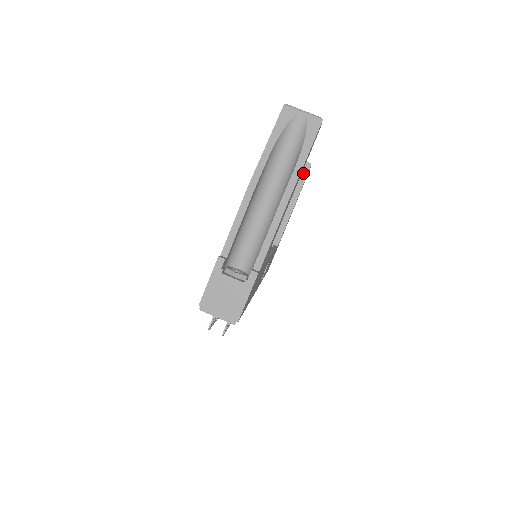
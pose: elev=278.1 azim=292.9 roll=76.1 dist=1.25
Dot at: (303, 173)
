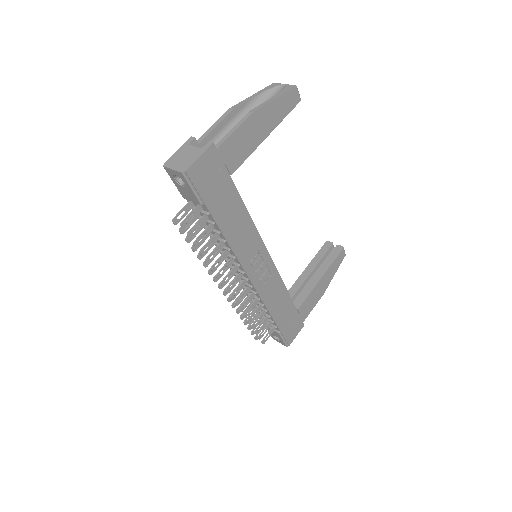
Dot at: (335, 253)
